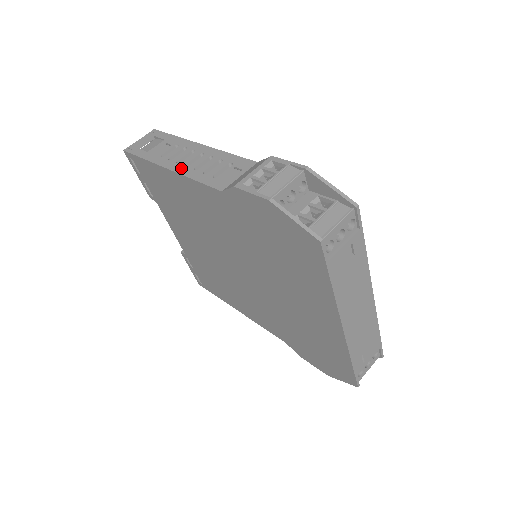
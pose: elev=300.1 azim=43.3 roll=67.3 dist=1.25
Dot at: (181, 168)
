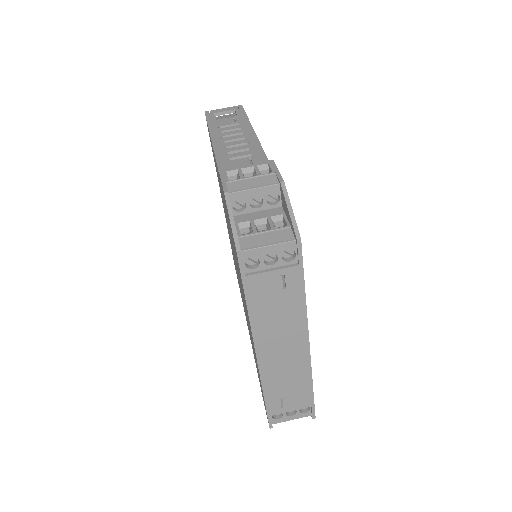
Dot at: (219, 142)
